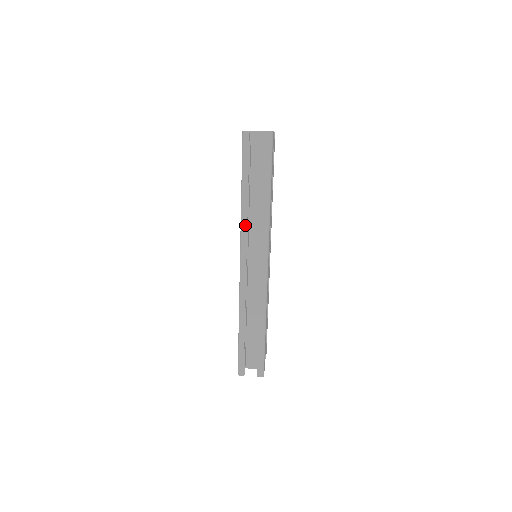
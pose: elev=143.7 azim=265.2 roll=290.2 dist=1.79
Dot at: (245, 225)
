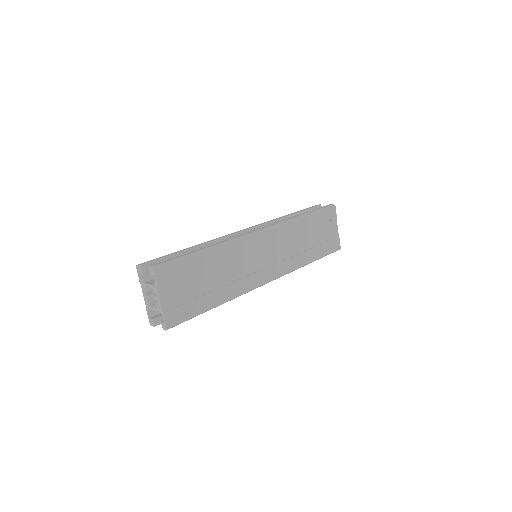
Dot at: (271, 221)
